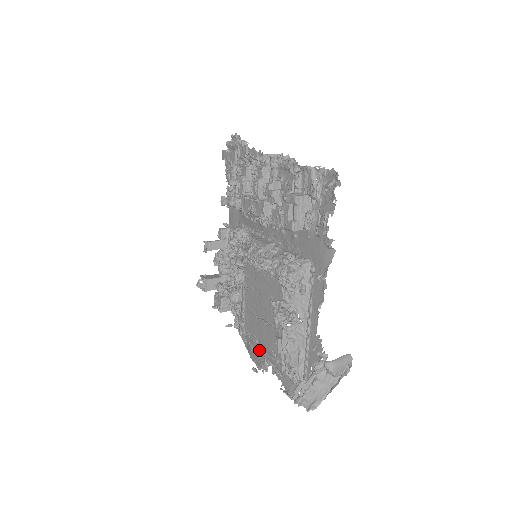
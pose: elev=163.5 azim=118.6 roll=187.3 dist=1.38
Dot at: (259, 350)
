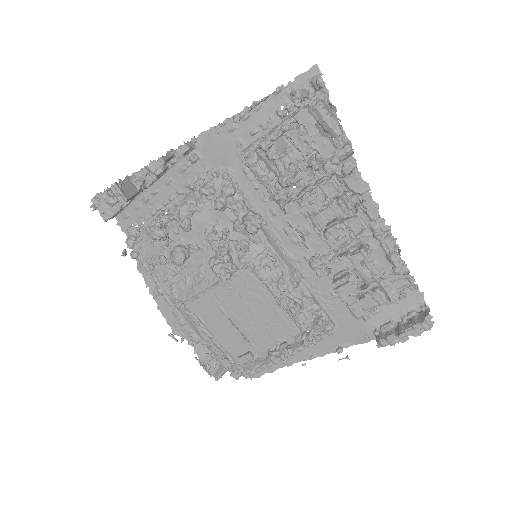
Dot at: (196, 329)
